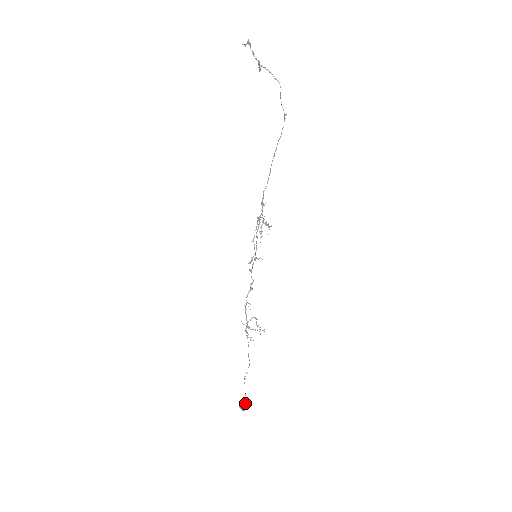
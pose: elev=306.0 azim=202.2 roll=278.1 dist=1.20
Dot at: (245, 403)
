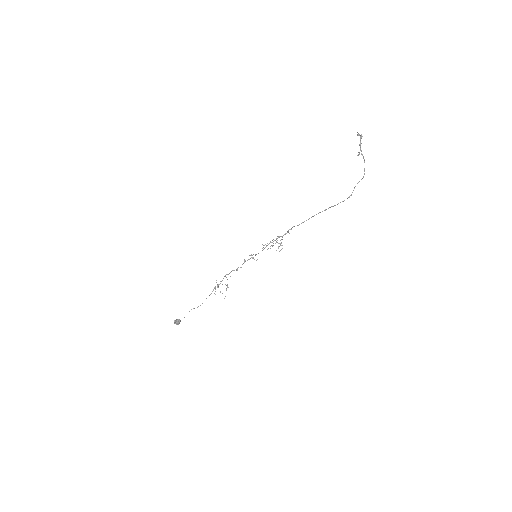
Dot at: (180, 321)
